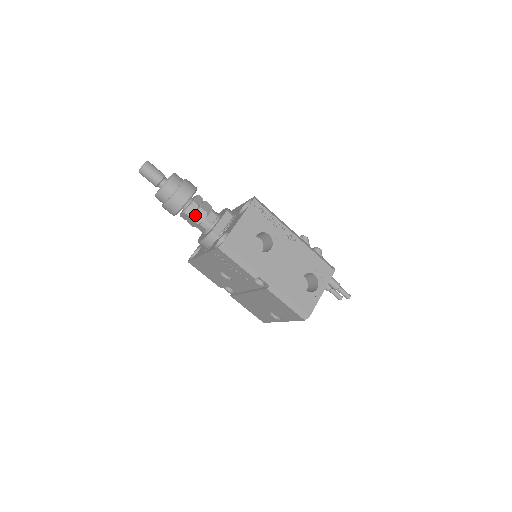
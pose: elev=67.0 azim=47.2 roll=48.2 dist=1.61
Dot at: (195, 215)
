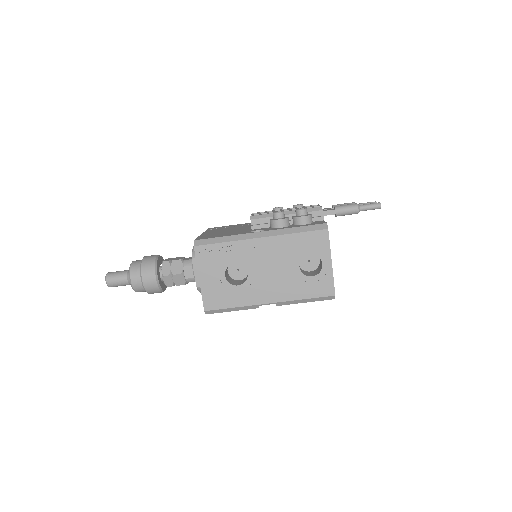
Dot at: (175, 282)
